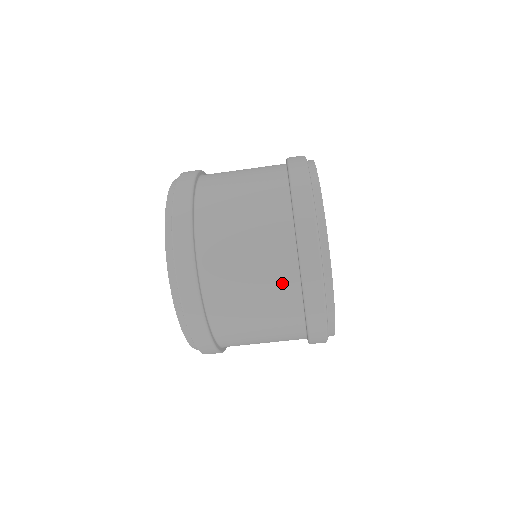
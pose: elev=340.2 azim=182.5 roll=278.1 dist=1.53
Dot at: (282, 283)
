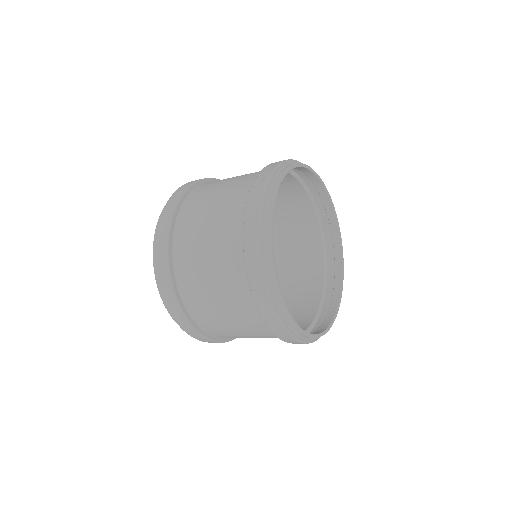
Dot at: (230, 240)
